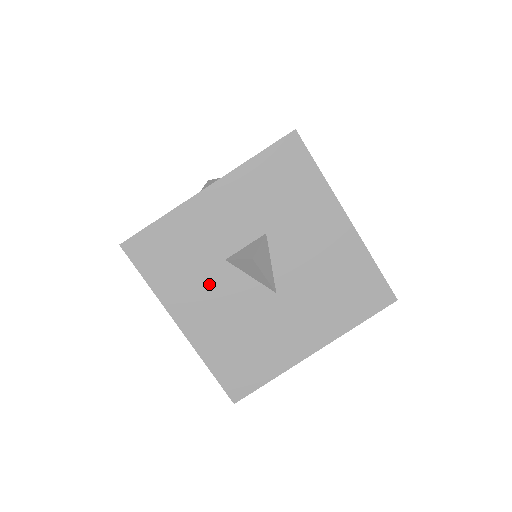
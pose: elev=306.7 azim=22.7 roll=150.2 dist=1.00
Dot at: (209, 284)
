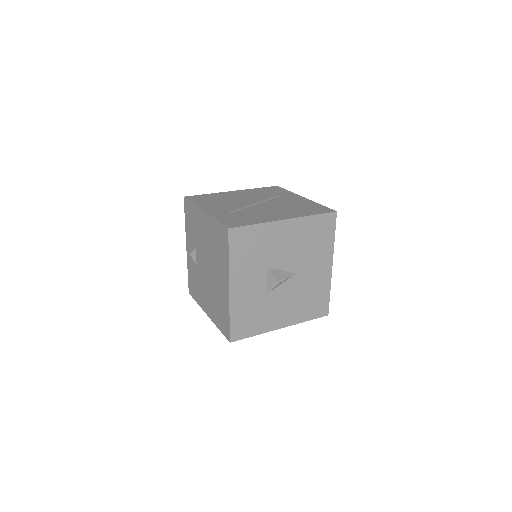
Dot at: (272, 306)
